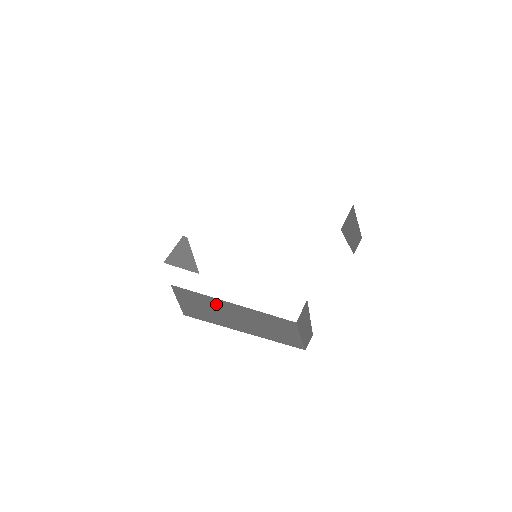
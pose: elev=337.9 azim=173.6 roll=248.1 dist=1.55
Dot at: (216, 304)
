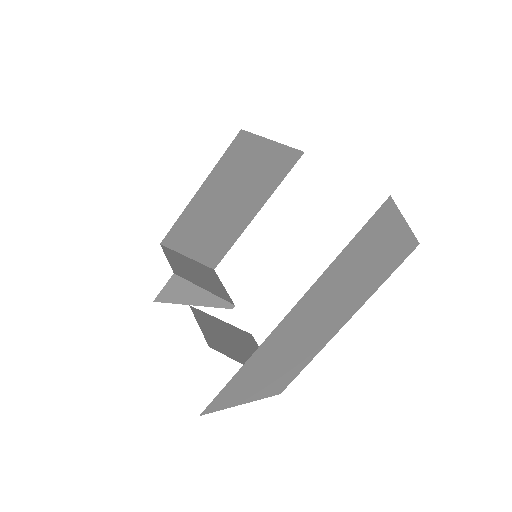
Dot at: occluded
